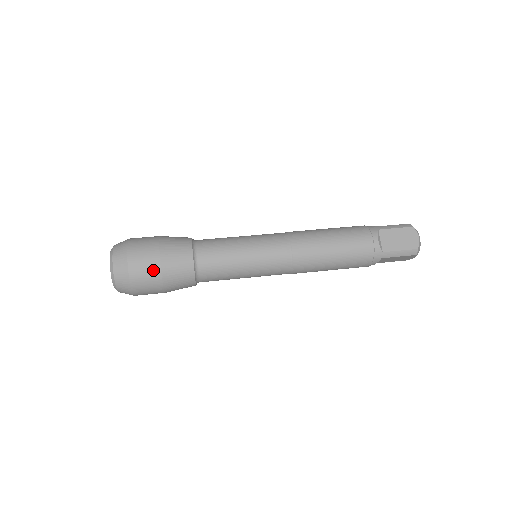
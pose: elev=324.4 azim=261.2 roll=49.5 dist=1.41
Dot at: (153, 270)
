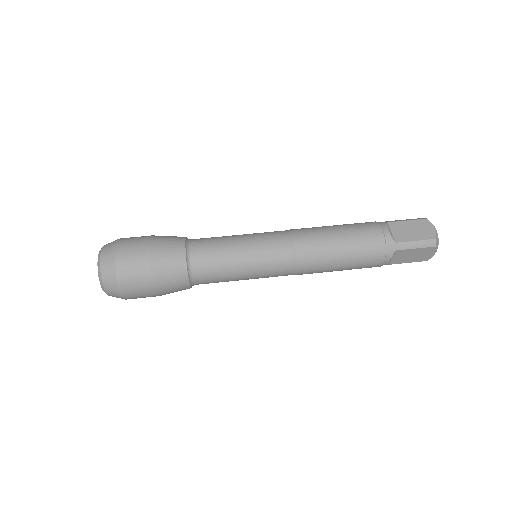
Dot at: occluded
